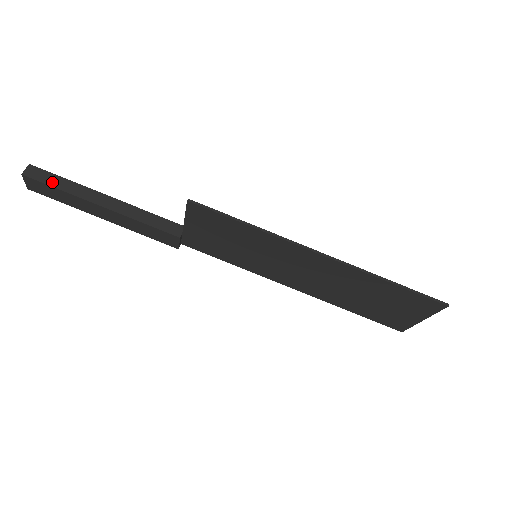
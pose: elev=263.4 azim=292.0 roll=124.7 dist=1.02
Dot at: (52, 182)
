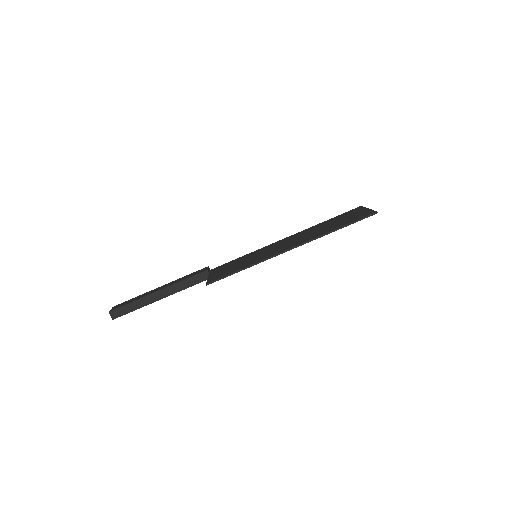
Dot at: (128, 310)
